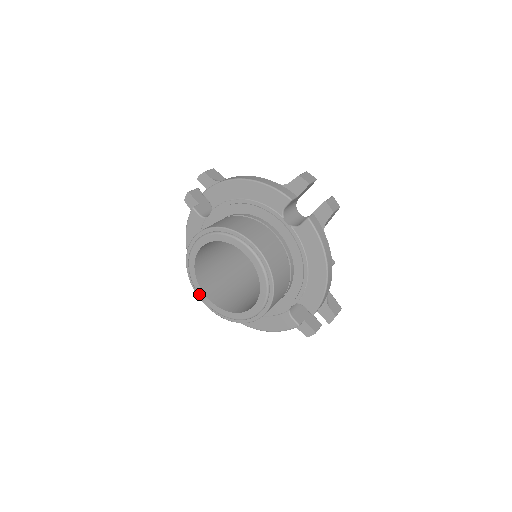
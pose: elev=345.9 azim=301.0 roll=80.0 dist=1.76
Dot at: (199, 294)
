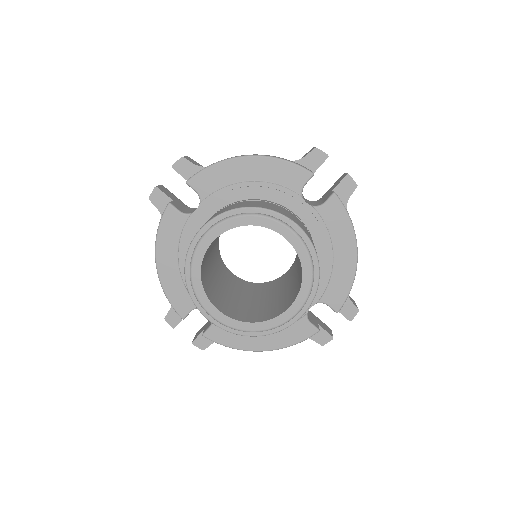
Dot at: (205, 308)
